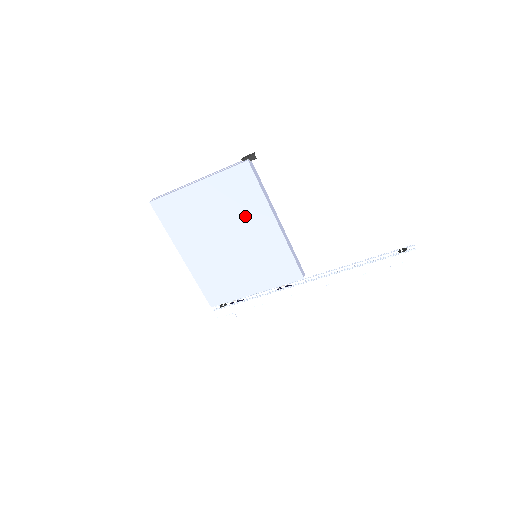
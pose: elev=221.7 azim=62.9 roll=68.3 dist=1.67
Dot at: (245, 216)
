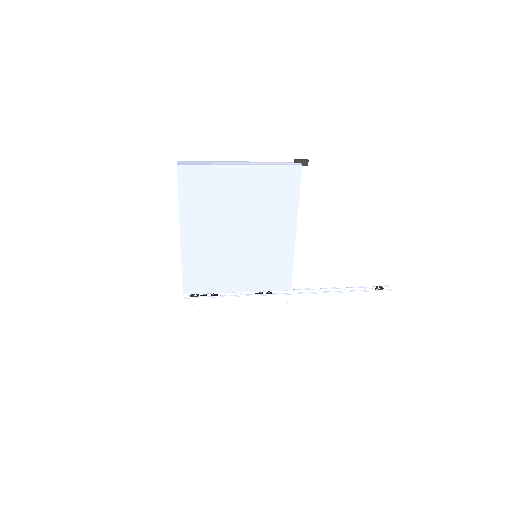
Dot at: (270, 215)
